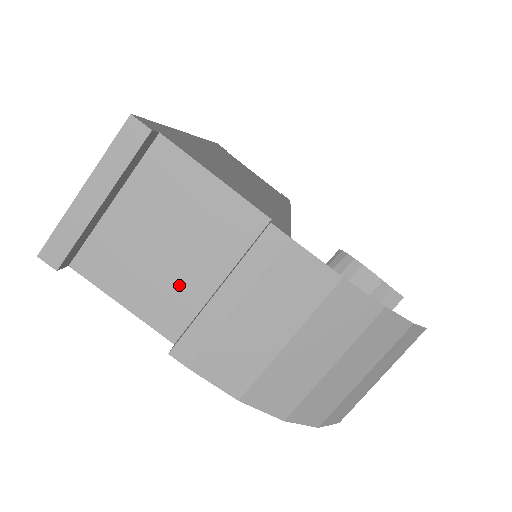
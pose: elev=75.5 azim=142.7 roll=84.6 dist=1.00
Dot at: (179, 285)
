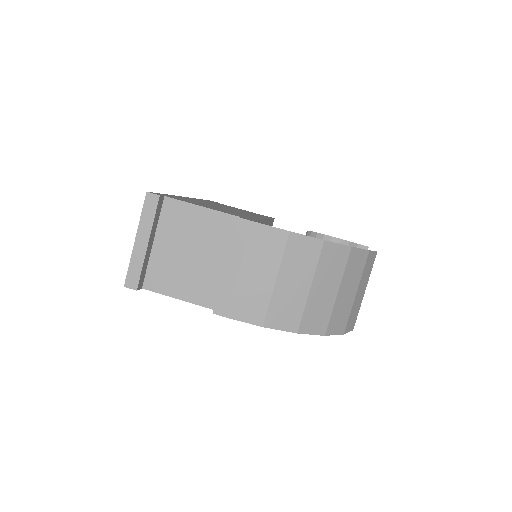
Dot at: (205, 274)
